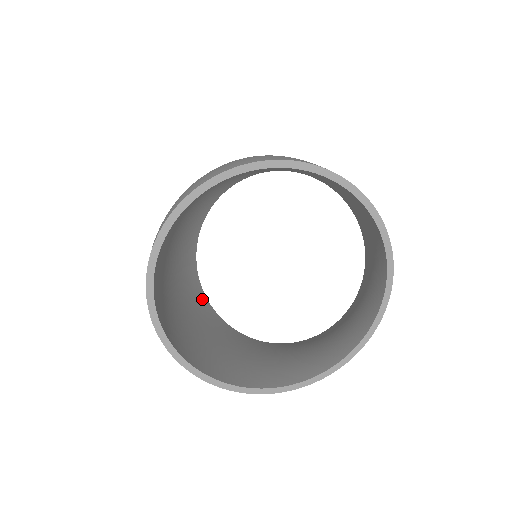
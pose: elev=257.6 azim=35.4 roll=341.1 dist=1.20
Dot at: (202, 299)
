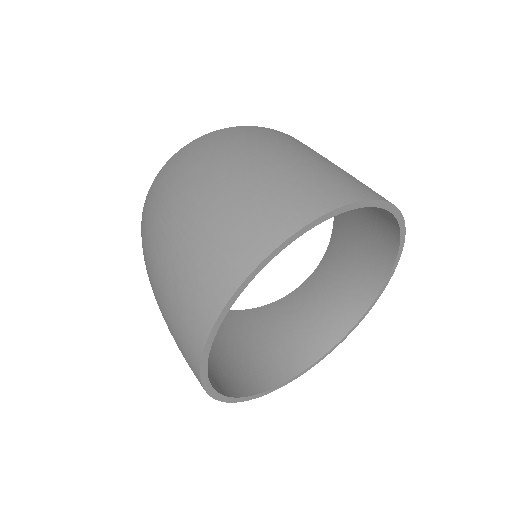
Dot at: occluded
